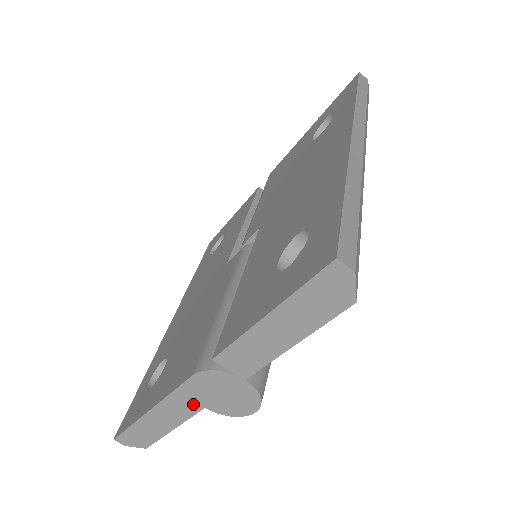
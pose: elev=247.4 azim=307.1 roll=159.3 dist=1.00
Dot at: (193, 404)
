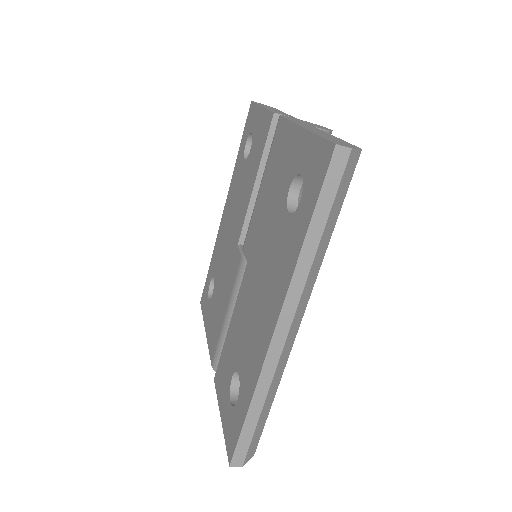
Dot at: occluded
